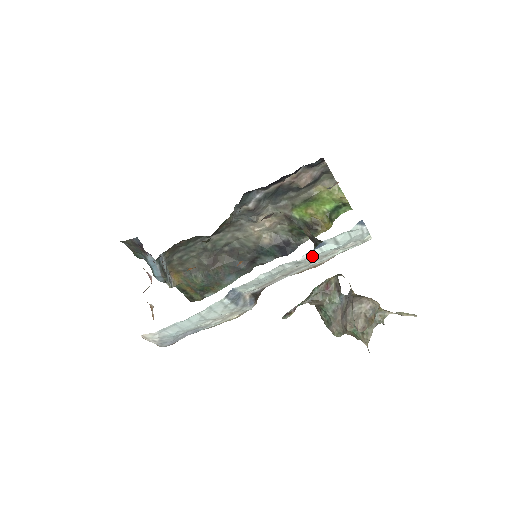
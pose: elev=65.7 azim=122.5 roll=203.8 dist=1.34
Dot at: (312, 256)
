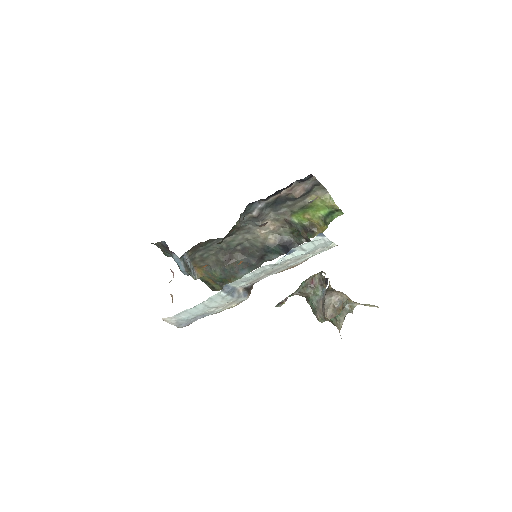
Dot at: (286, 260)
